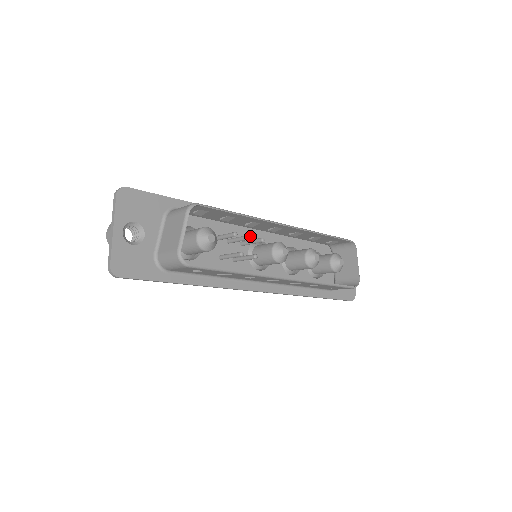
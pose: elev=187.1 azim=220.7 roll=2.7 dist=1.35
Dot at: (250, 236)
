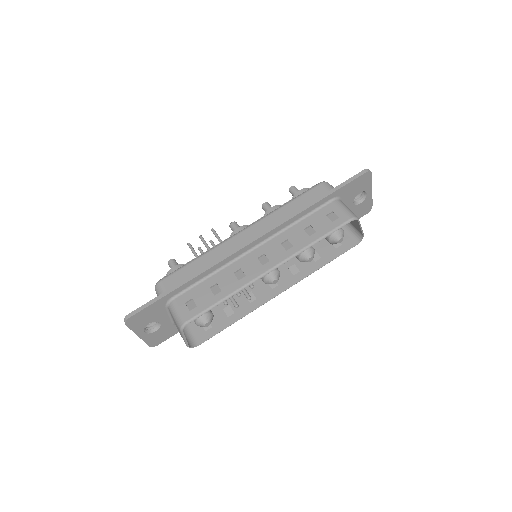
Dot at: (239, 296)
